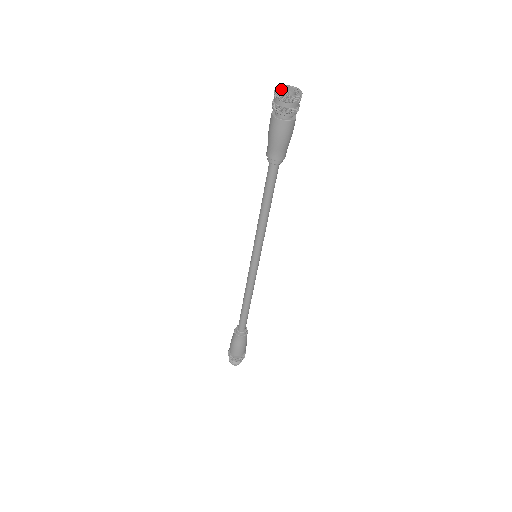
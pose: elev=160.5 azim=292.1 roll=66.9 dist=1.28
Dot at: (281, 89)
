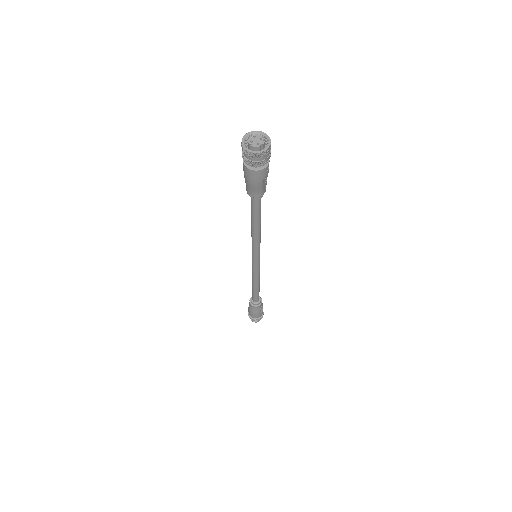
Dot at: (249, 137)
